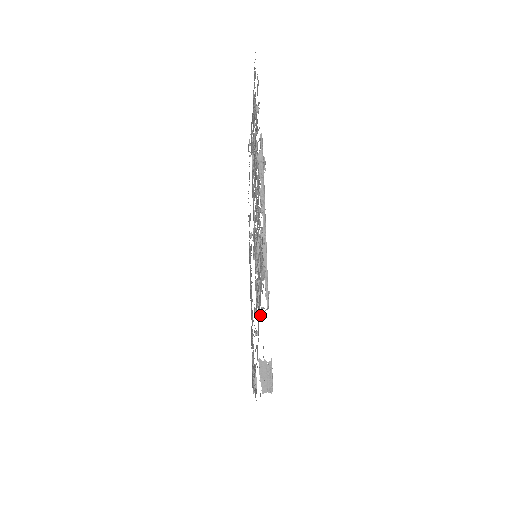
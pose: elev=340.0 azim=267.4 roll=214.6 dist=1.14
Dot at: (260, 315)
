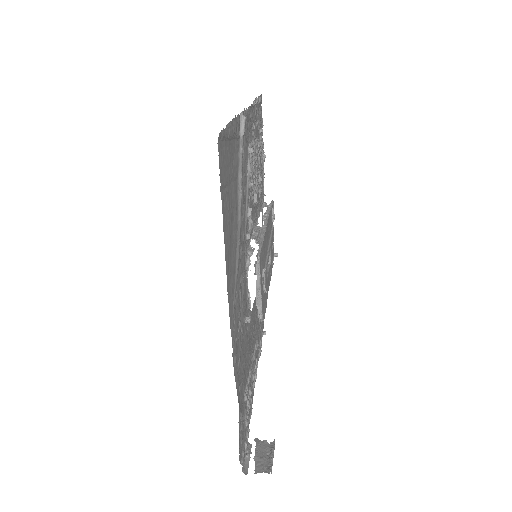
Dot at: (241, 193)
